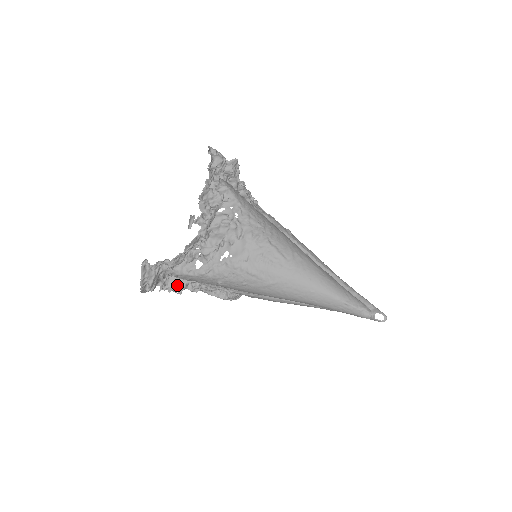
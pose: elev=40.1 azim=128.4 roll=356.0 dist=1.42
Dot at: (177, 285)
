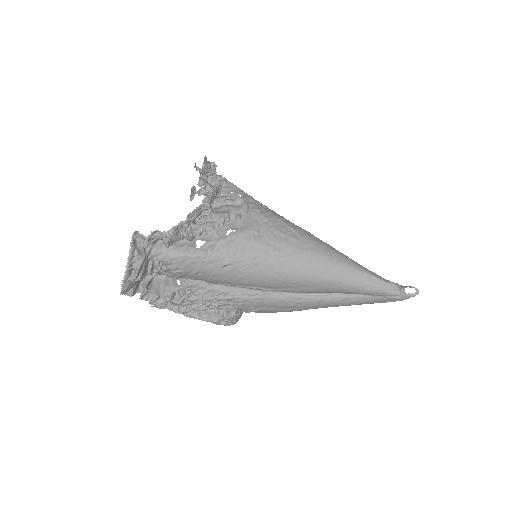
Dot at: (162, 292)
